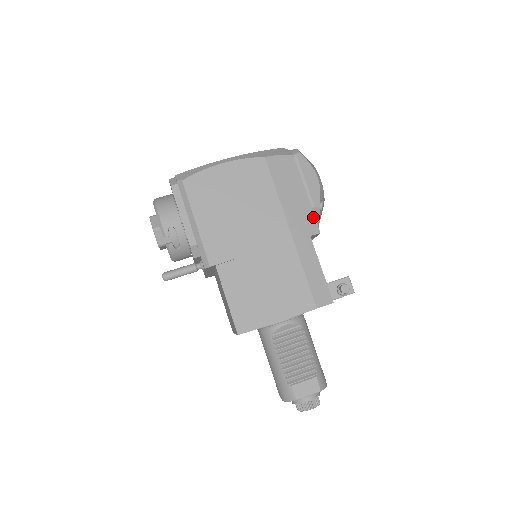
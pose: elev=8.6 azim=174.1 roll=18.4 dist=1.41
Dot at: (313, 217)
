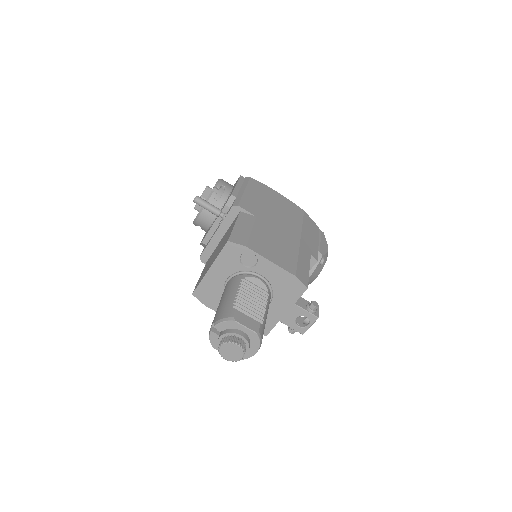
Dot at: (317, 253)
